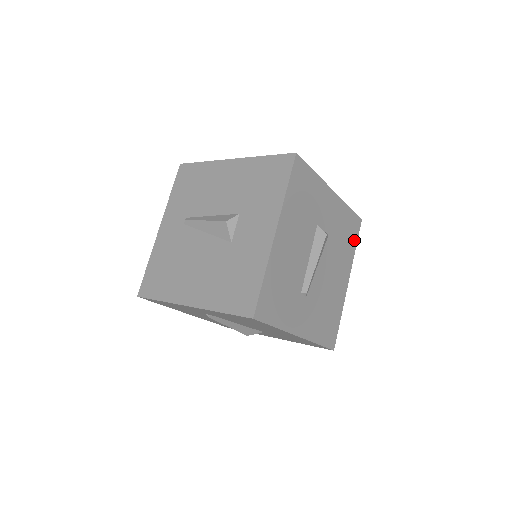
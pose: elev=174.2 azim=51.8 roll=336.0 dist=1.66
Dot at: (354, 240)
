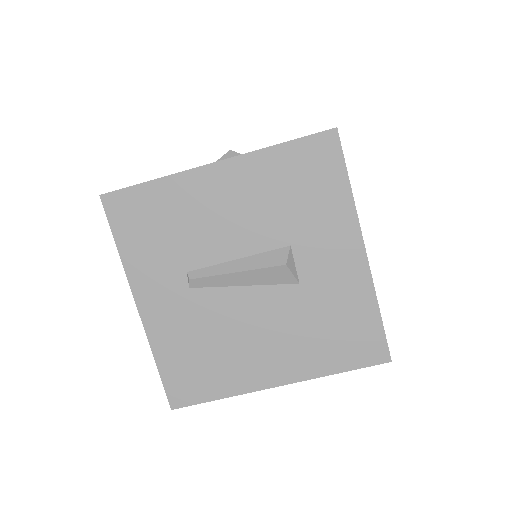
Dot at: (347, 360)
